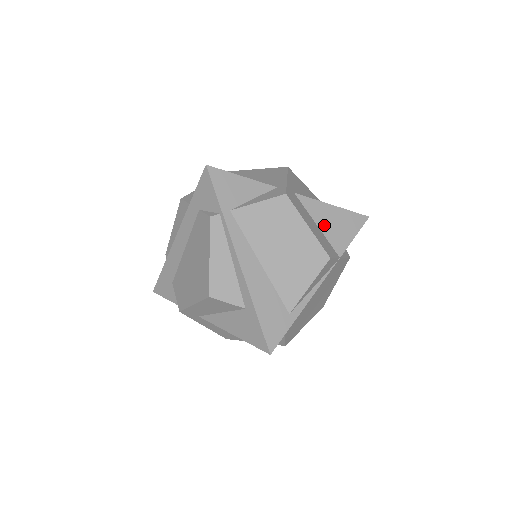
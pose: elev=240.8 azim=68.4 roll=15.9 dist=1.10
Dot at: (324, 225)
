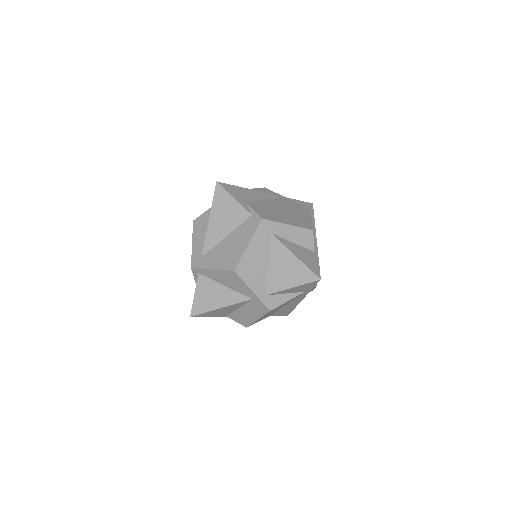
Dot at: occluded
